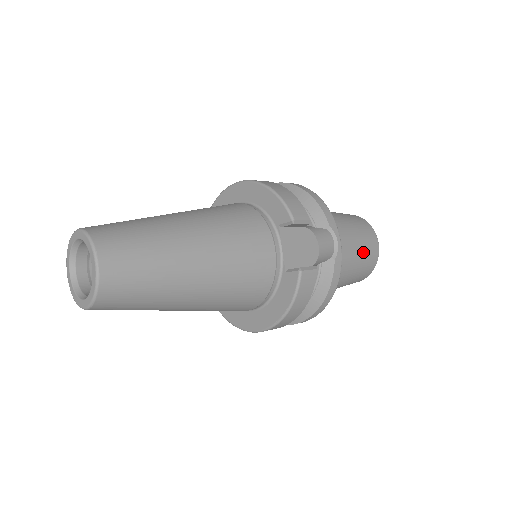
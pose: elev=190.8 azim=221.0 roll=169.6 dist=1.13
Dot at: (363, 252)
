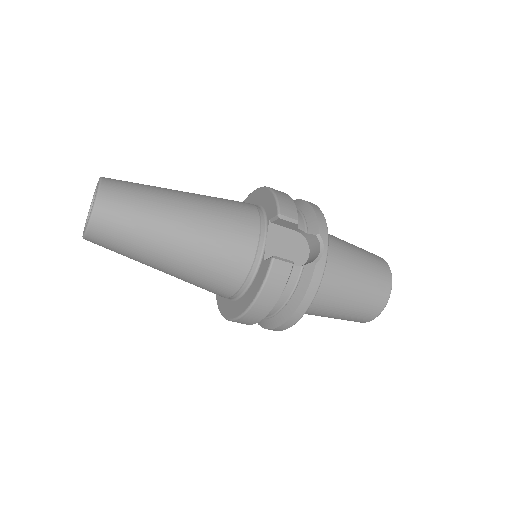
Dot at: (368, 283)
